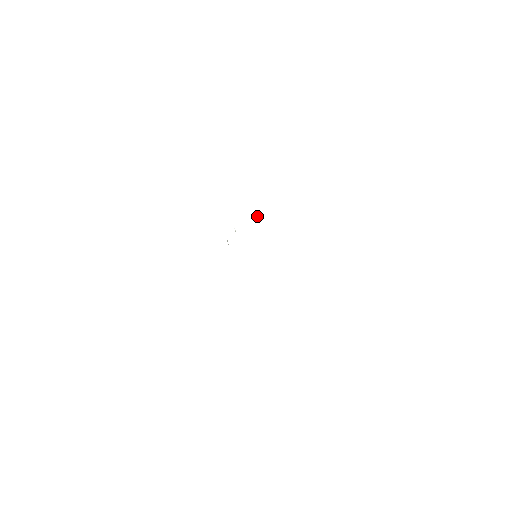
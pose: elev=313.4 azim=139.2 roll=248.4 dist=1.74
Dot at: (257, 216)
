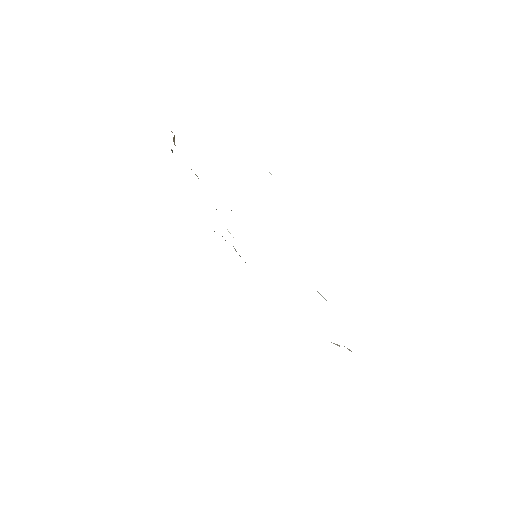
Dot at: occluded
